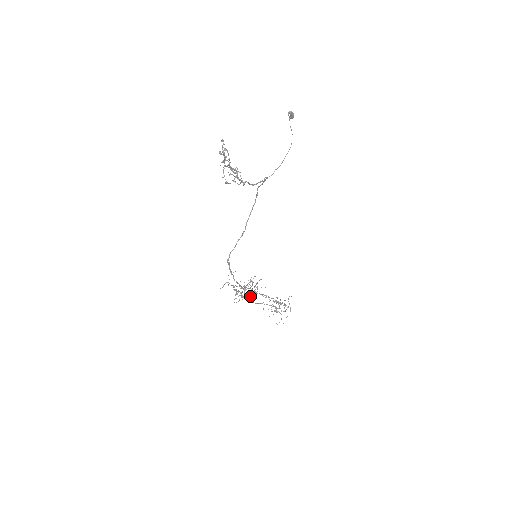
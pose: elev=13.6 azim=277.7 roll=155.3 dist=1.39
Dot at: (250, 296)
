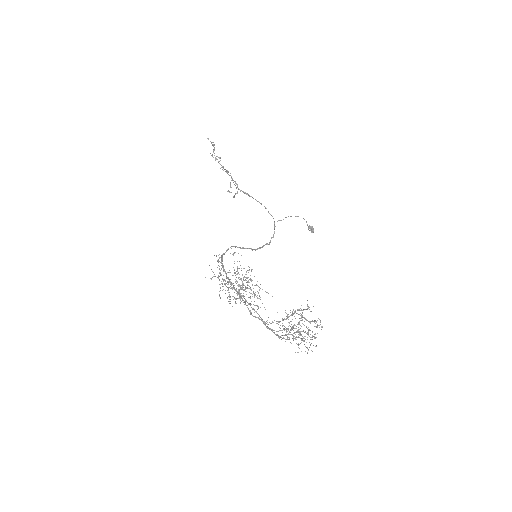
Dot at: (238, 273)
